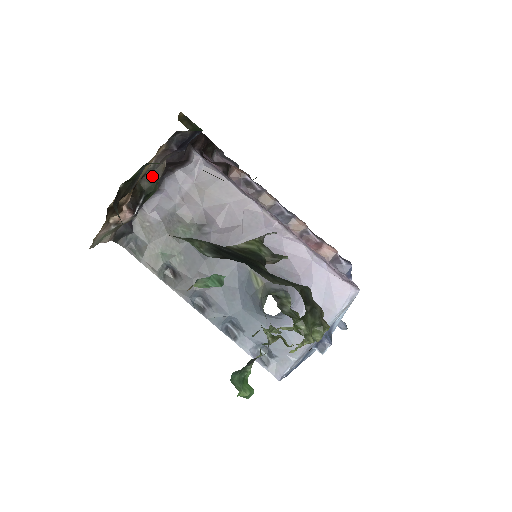
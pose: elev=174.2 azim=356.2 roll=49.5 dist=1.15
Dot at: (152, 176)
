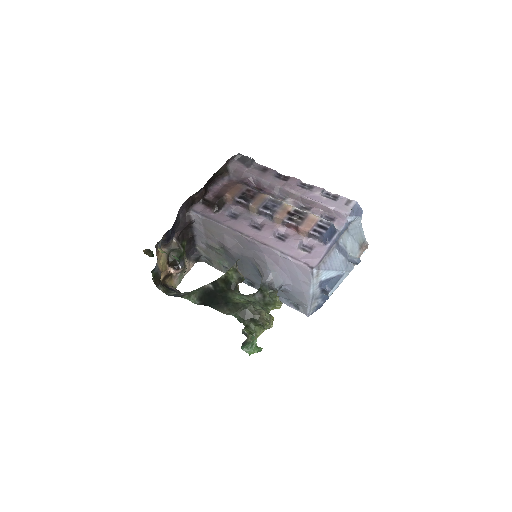
Dot at: (174, 250)
